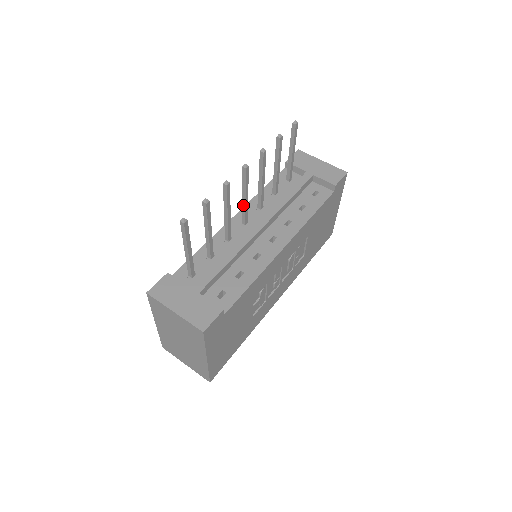
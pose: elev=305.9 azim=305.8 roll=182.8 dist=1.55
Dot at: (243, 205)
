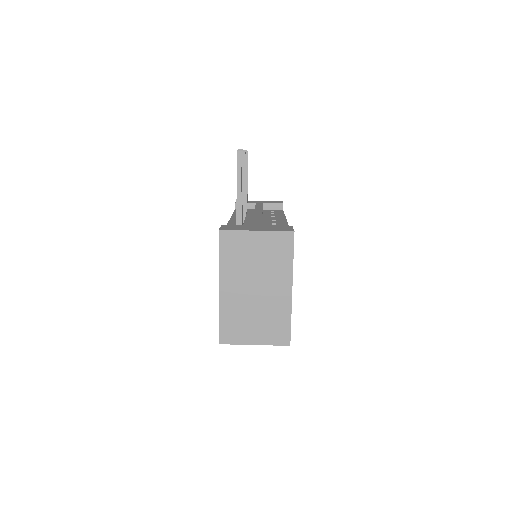
Dot at: occluded
